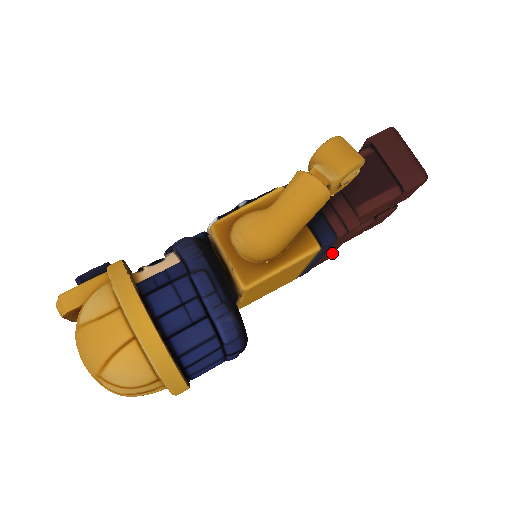
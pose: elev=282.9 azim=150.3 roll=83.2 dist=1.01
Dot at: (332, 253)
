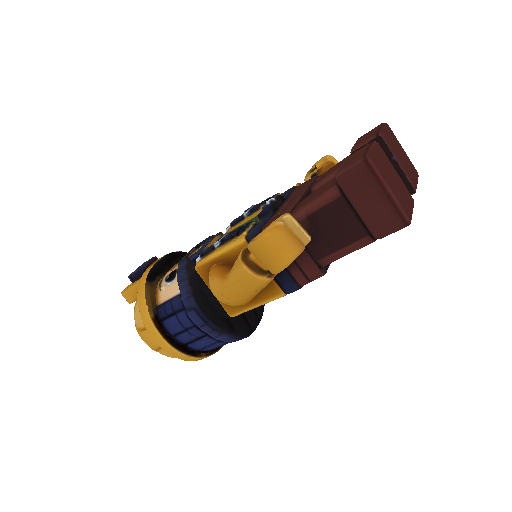
Dot at: occluded
